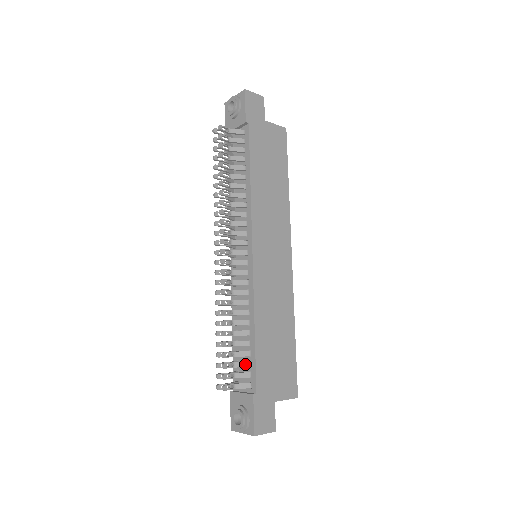
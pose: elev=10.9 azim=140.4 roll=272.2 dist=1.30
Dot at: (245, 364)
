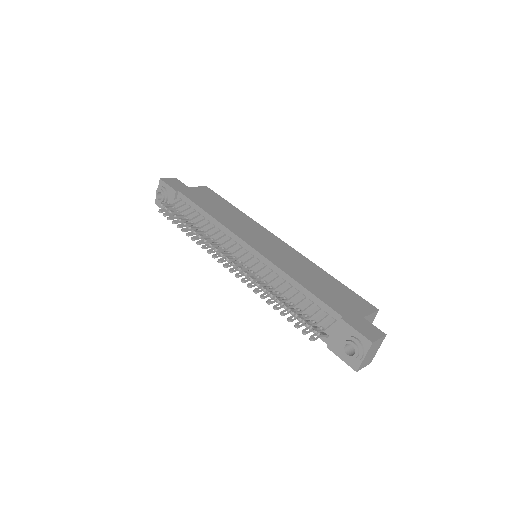
Dot at: (315, 309)
